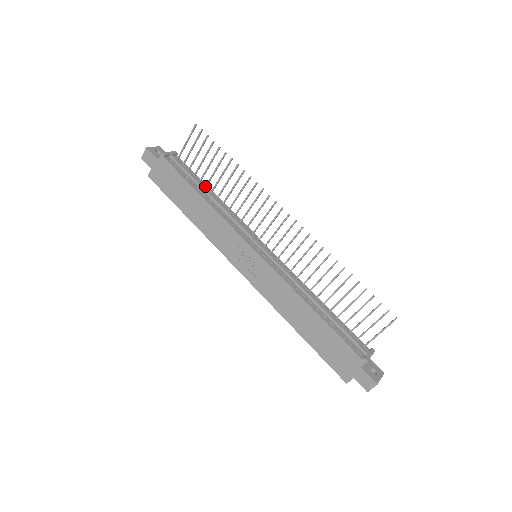
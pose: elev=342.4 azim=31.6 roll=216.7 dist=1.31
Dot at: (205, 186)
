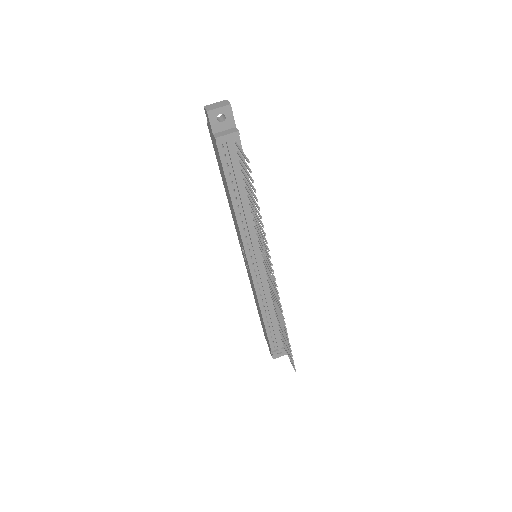
Dot at: (245, 187)
